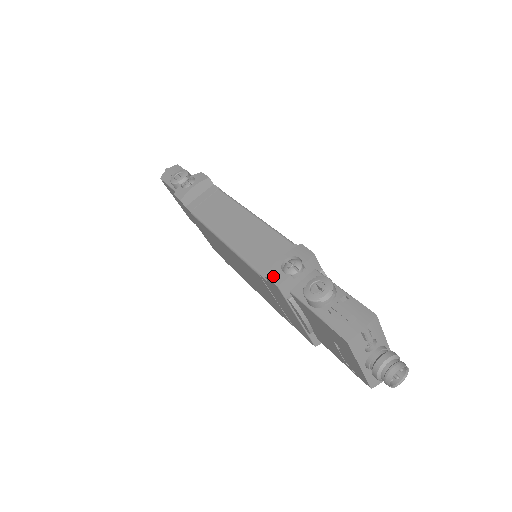
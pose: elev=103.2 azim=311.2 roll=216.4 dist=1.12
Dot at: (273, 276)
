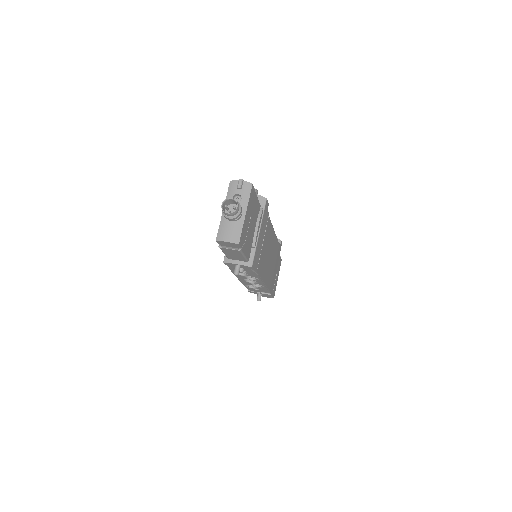
Dot at: occluded
